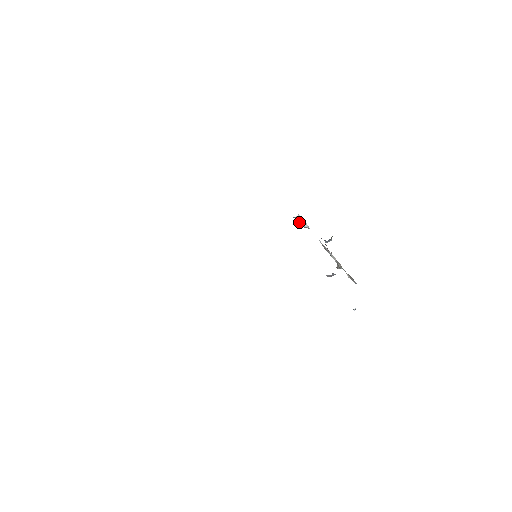
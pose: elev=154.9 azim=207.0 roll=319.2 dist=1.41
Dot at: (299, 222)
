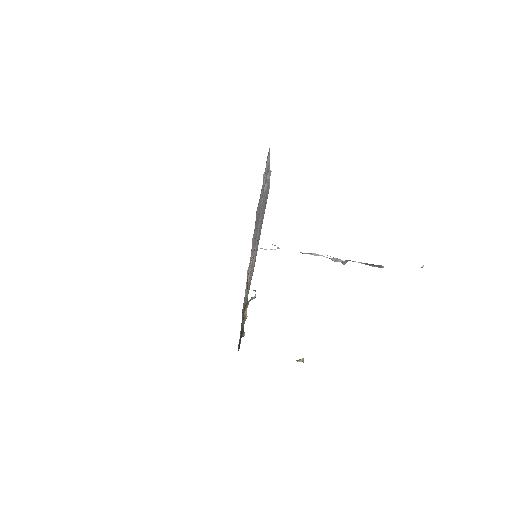
Dot at: occluded
